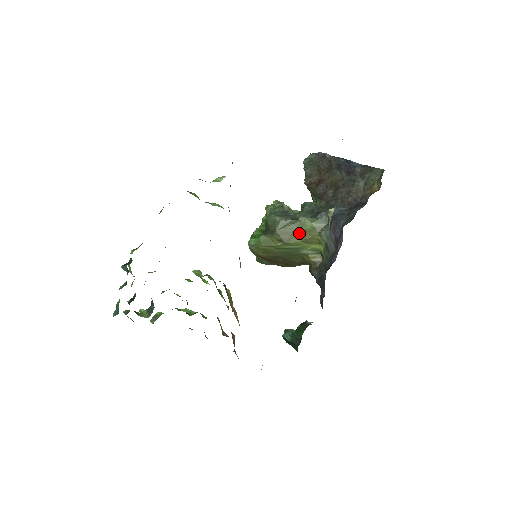
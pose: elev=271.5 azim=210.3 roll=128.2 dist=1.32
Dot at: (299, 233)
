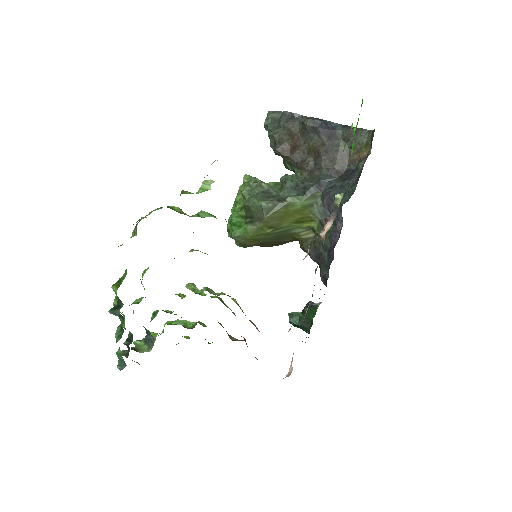
Dot at: (289, 215)
